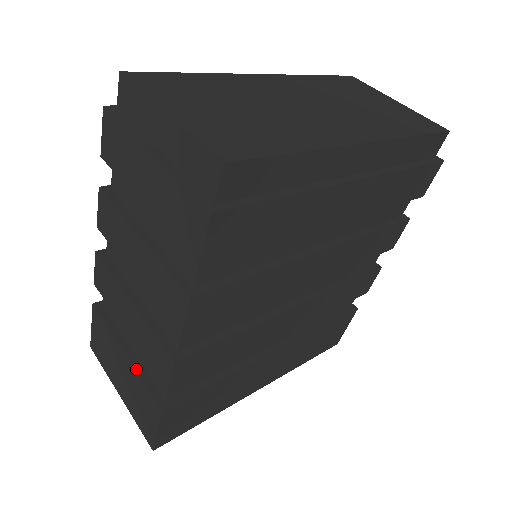
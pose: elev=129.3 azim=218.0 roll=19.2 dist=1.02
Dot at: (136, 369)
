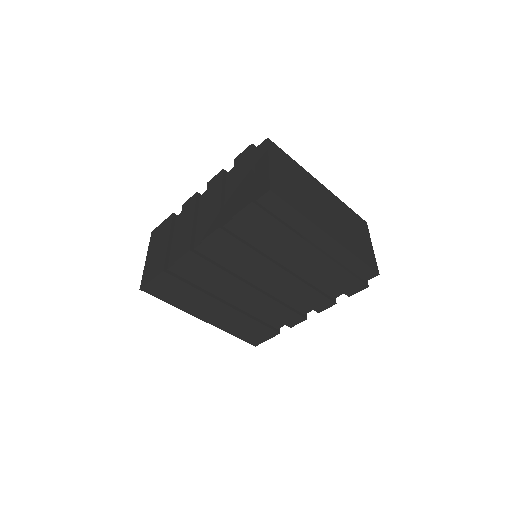
Dot at: (167, 249)
